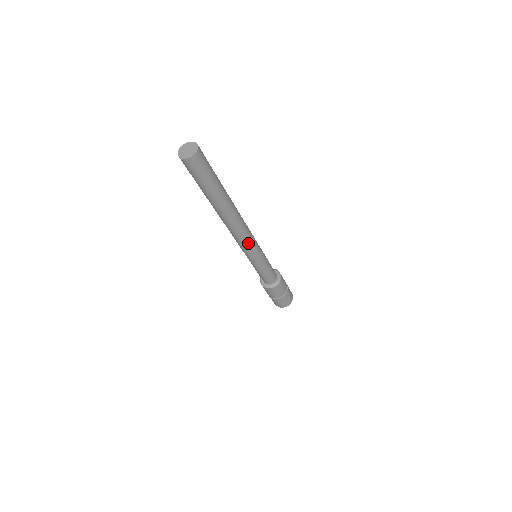
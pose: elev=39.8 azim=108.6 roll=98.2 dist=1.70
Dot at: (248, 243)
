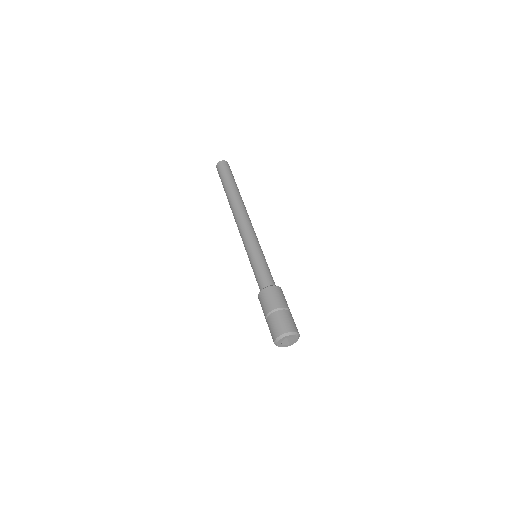
Dot at: (248, 228)
